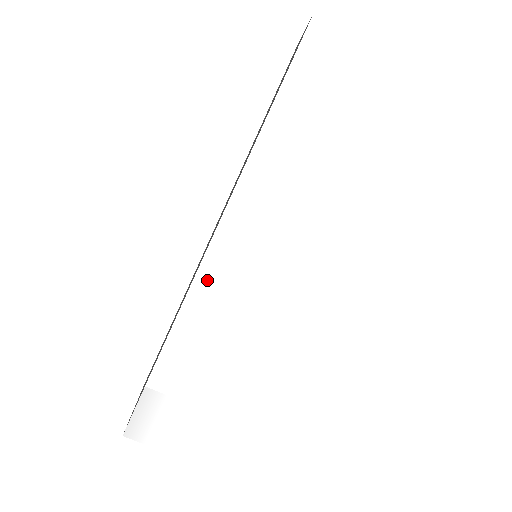
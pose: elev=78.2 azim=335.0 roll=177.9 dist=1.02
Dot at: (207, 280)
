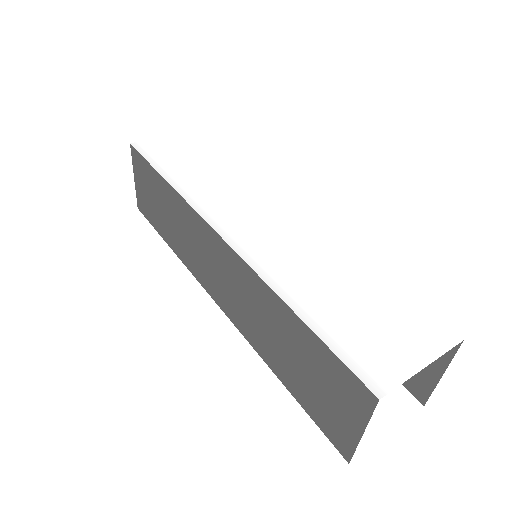
Dot at: (246, 248)
